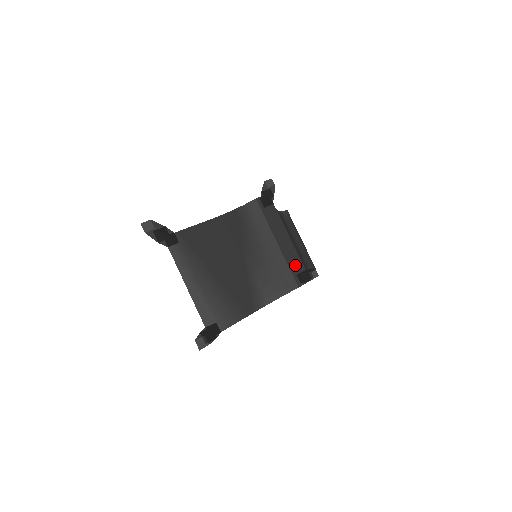
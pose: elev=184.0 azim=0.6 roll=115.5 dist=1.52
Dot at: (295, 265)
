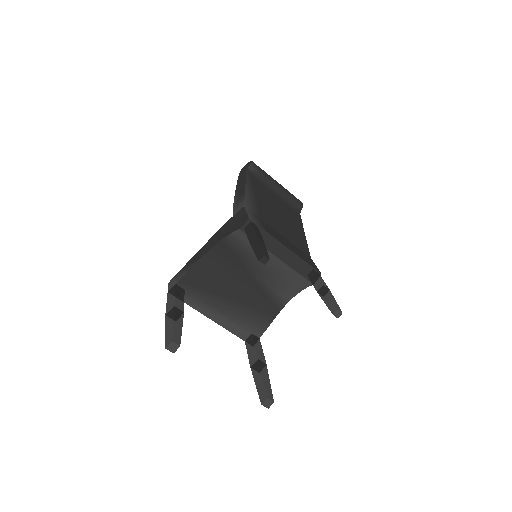
Dot at: (302, 268)
